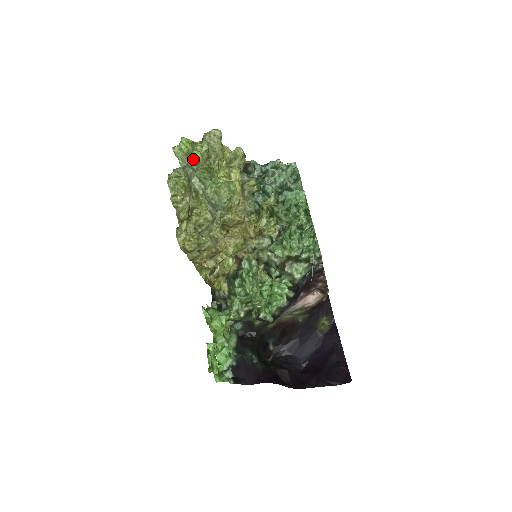
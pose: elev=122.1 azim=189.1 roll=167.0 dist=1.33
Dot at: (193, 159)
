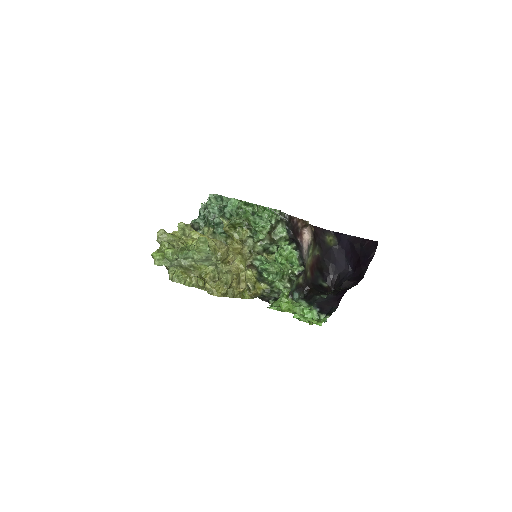
Dot at: (169, 255)
